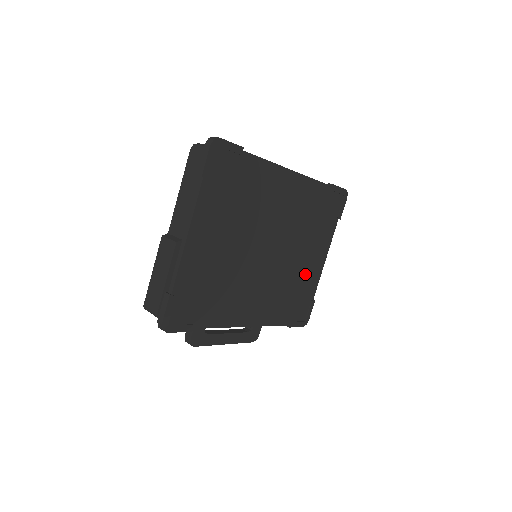
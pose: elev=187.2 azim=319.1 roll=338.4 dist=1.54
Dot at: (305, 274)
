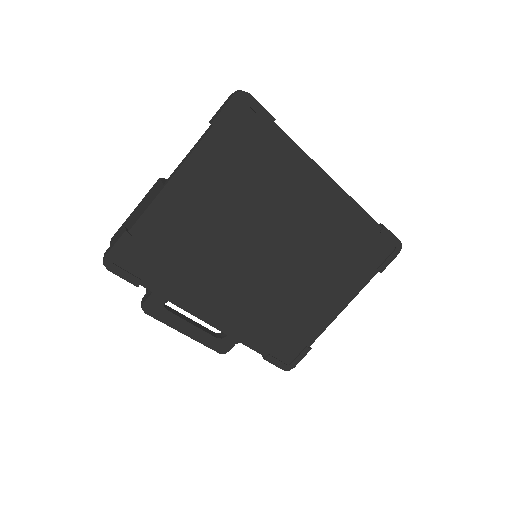
Dot at: (309, 310)
